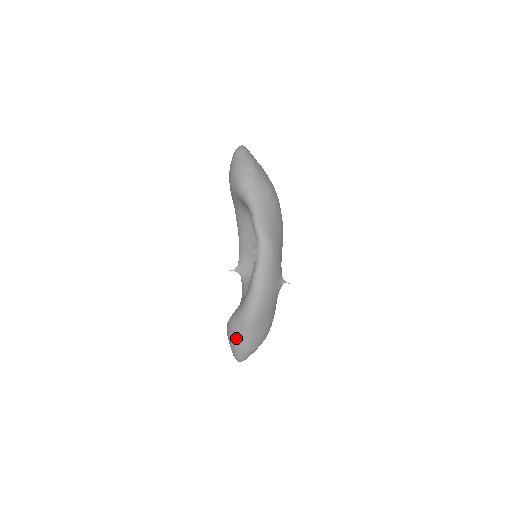
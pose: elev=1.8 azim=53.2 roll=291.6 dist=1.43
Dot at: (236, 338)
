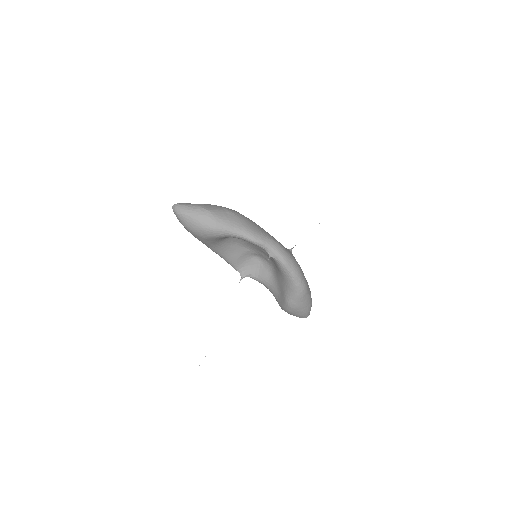
Dot at: (302, 309)
